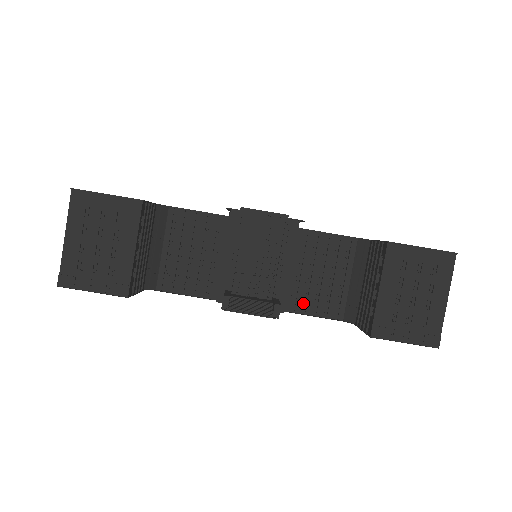
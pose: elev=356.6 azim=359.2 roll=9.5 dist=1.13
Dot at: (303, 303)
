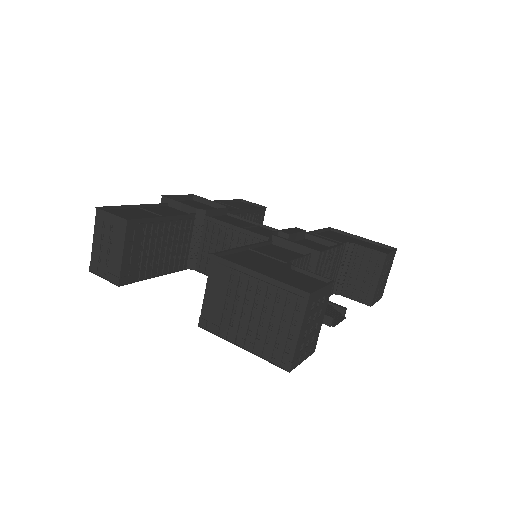
Dot at: occluded
